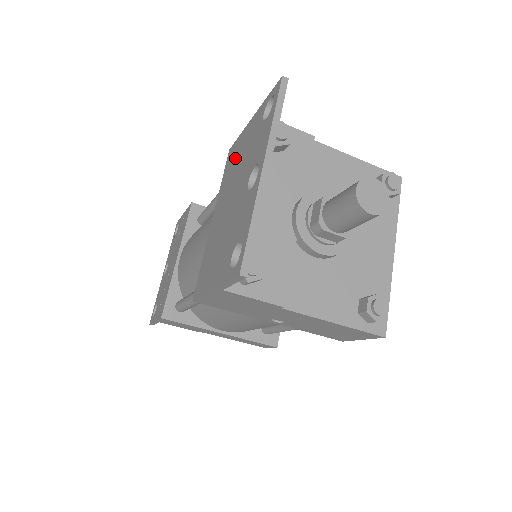
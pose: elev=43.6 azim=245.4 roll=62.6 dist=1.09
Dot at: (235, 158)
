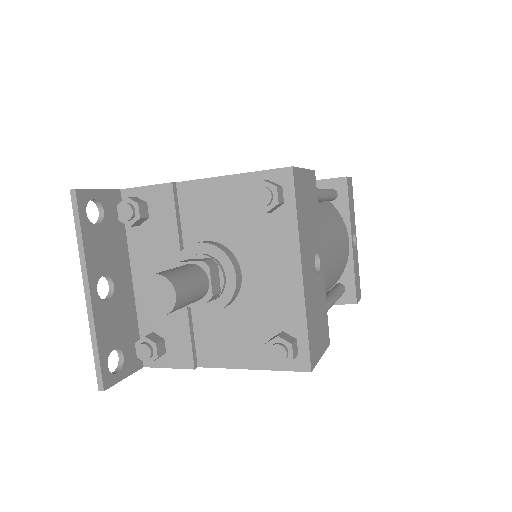
Dot at: occluded
